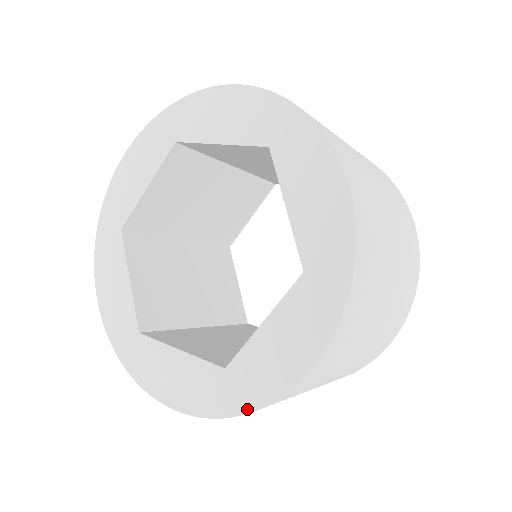
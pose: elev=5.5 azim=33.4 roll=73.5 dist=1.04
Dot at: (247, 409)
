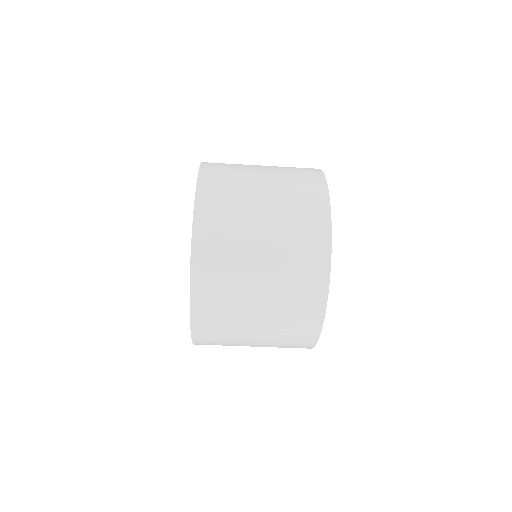
Dot at: (190, 310)
